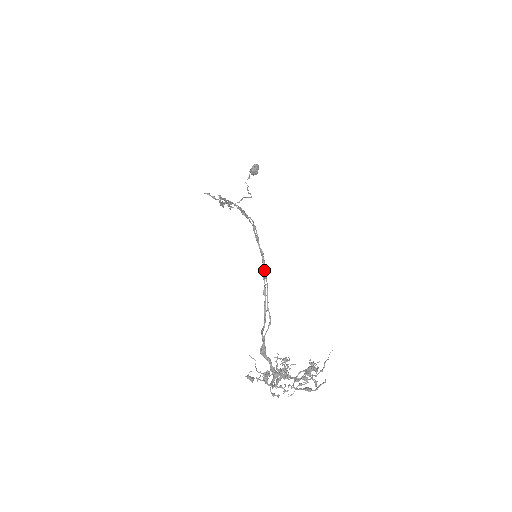
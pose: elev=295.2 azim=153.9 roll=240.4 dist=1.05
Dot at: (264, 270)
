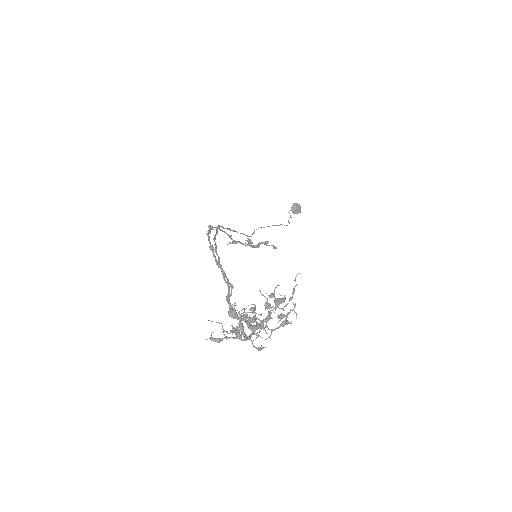
Dot at: (210, 248)
